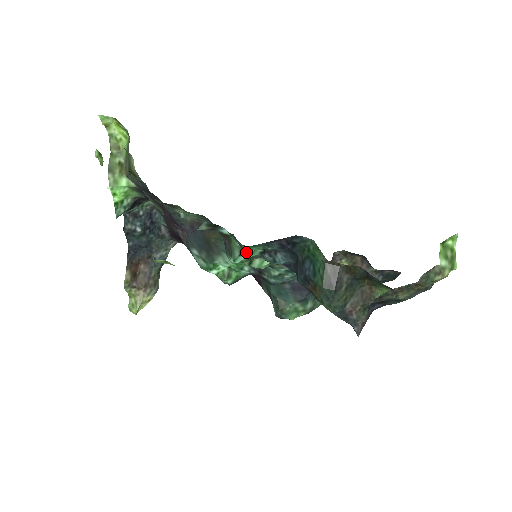
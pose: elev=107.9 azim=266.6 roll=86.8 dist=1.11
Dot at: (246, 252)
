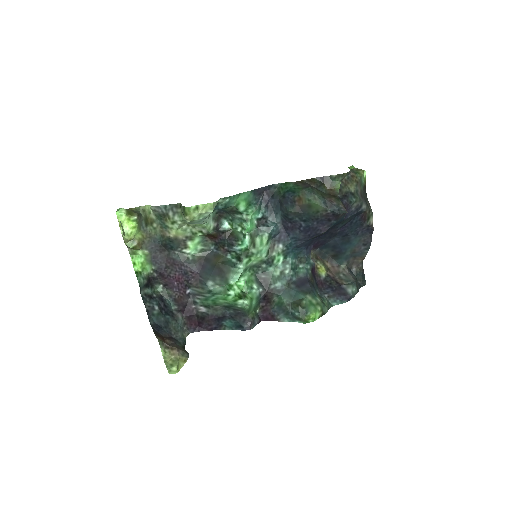
Dot at: (247, 221)
